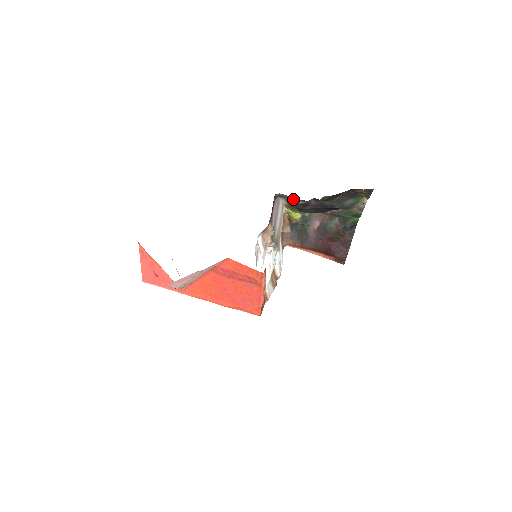
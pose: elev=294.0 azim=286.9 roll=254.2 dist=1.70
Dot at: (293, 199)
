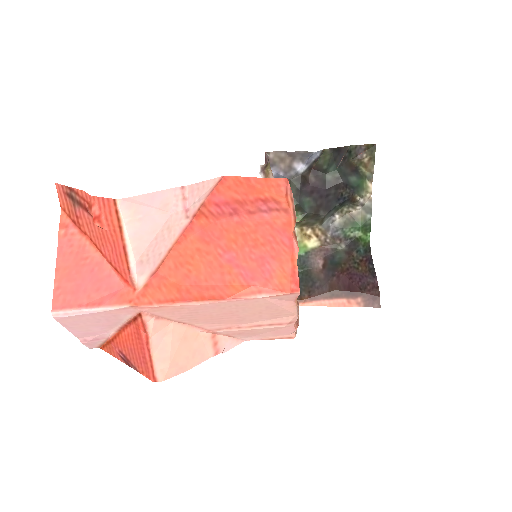
Dot at: (288, 161)
